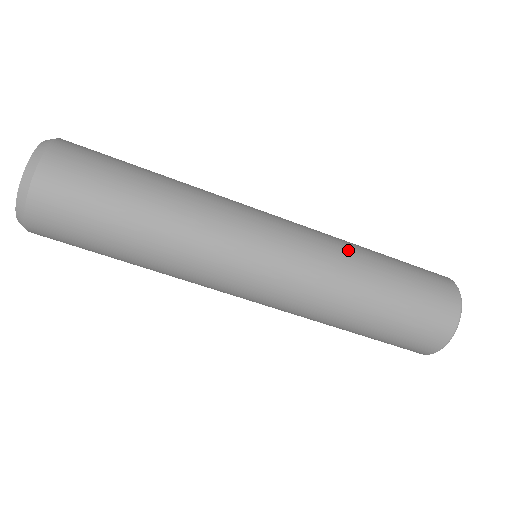
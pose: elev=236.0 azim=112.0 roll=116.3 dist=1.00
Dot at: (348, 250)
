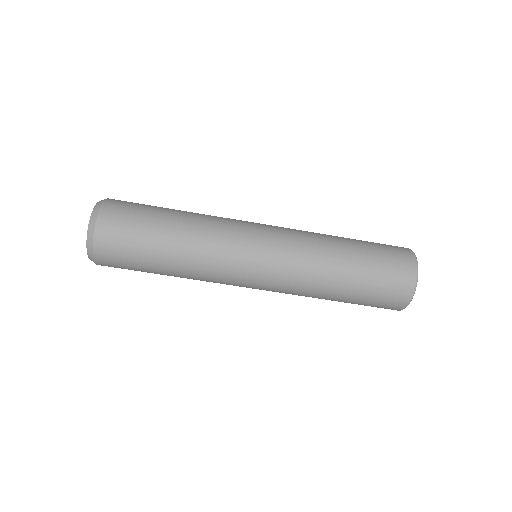
Dot at: (318, 233)
